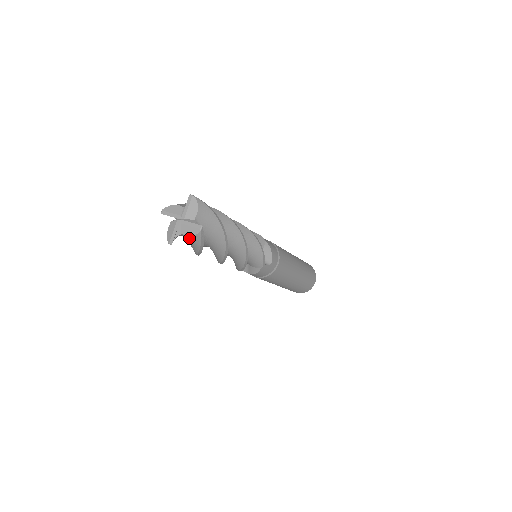
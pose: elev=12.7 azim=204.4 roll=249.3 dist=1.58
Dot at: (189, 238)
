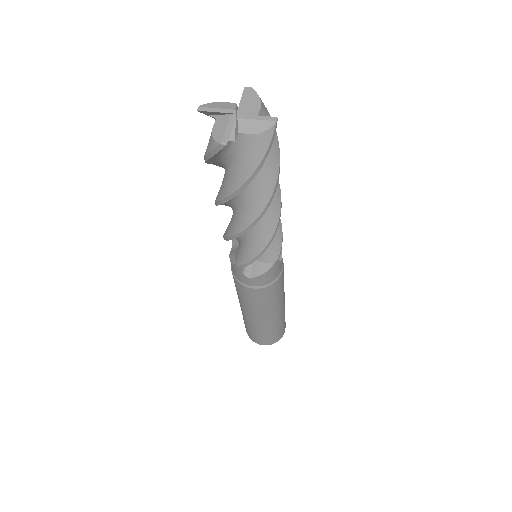
Dot at: (251, 140)
